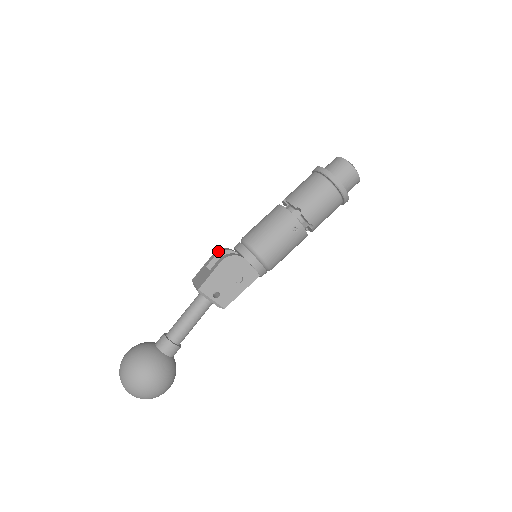
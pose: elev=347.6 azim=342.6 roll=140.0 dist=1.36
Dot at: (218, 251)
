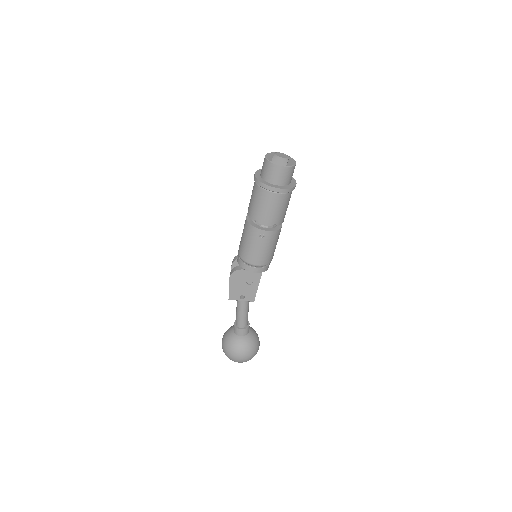
Dot at: (232, 261)
